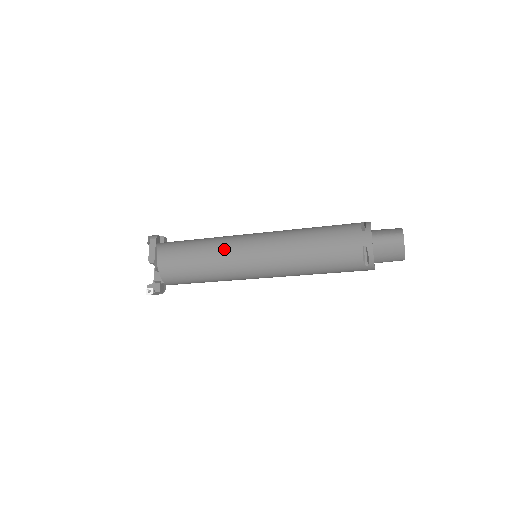
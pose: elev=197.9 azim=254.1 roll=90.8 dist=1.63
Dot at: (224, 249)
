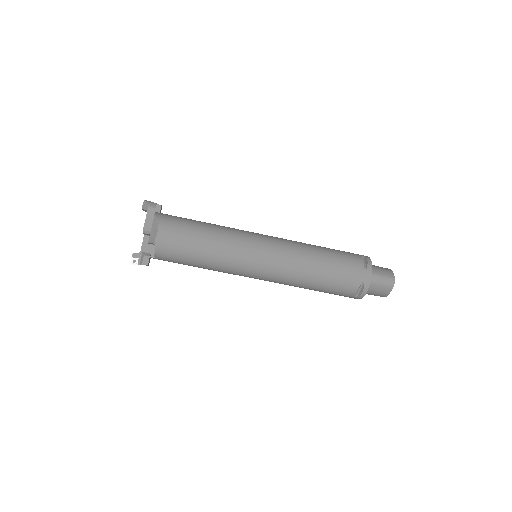
Dot at: (233, 246)
